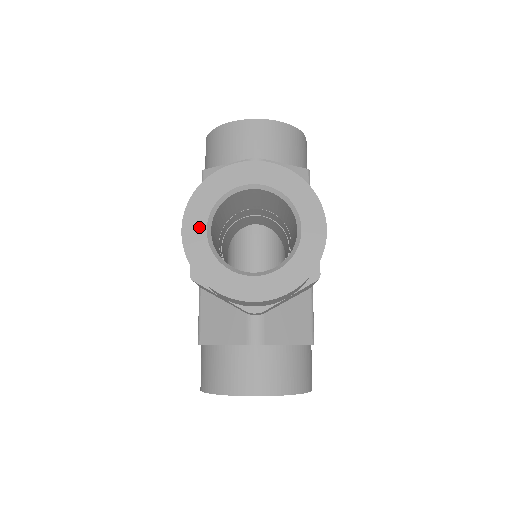
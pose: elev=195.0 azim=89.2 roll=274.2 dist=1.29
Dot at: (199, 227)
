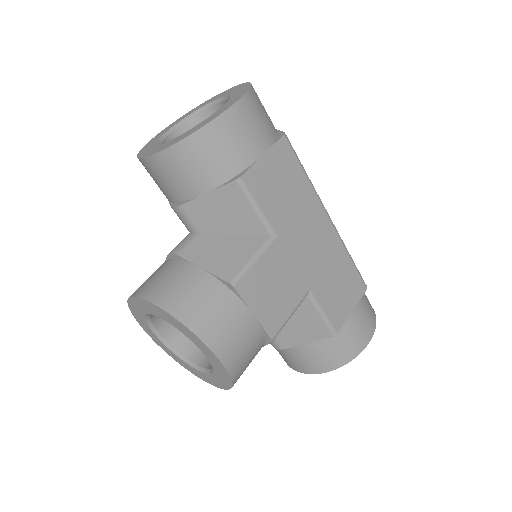
Dot at: (153, 335)
